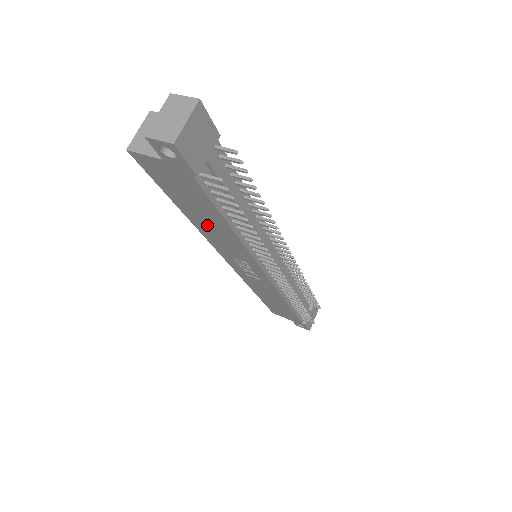
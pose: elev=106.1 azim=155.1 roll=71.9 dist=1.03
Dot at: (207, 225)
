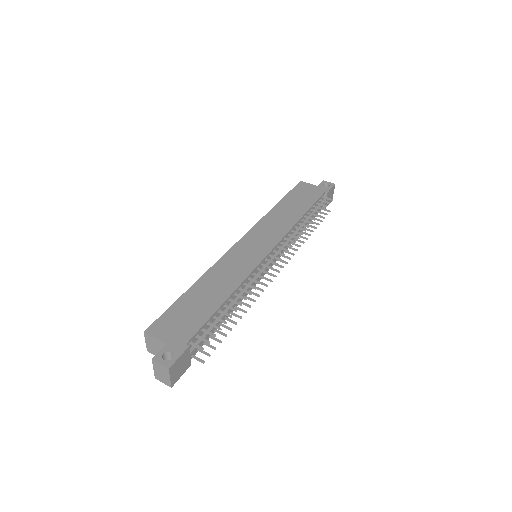
Dot at: occluded
